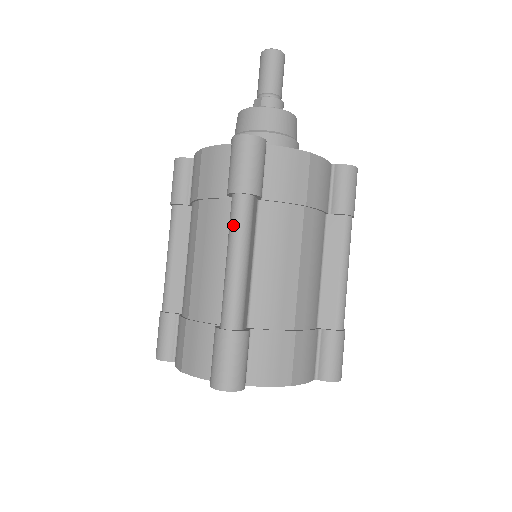
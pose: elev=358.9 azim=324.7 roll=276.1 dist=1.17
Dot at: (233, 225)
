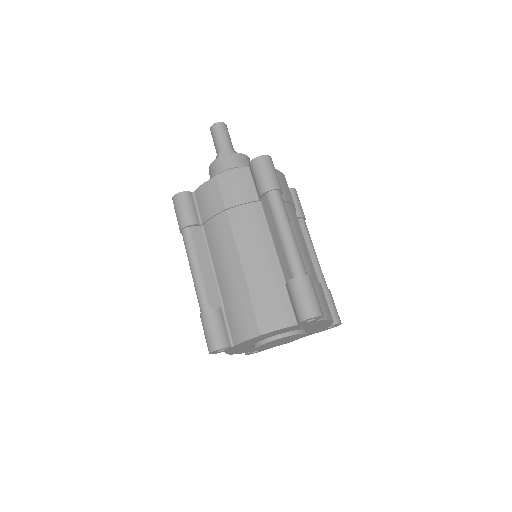
Dot at: (278, 210)
